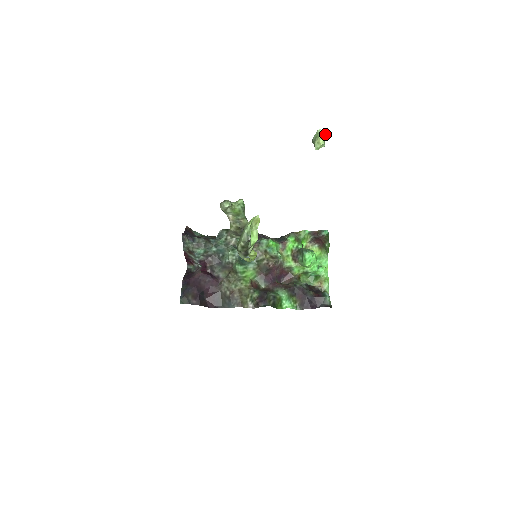
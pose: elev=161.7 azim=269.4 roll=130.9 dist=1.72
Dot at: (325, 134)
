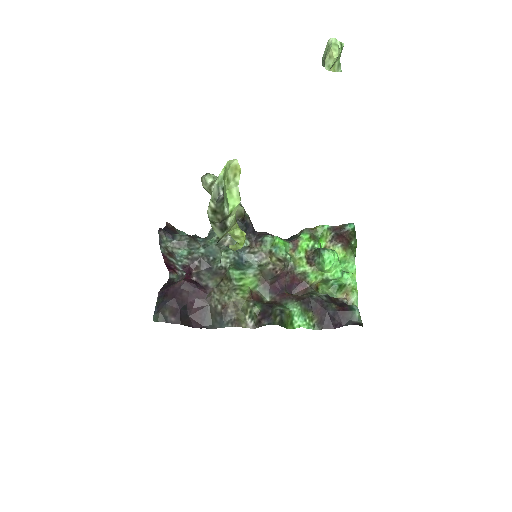
Dot at: (340, 46)
